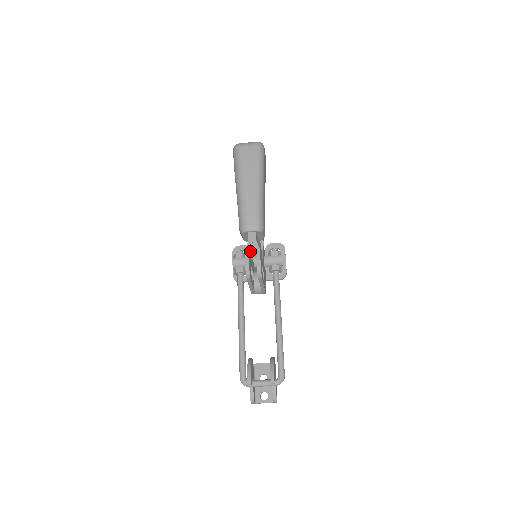
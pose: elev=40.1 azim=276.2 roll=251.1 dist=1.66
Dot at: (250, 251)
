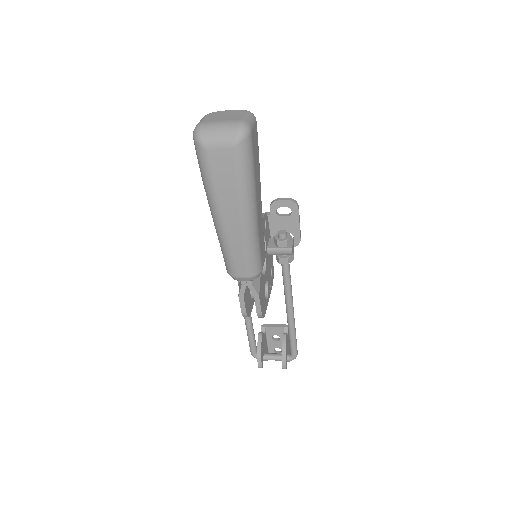
Dot at: occluded
